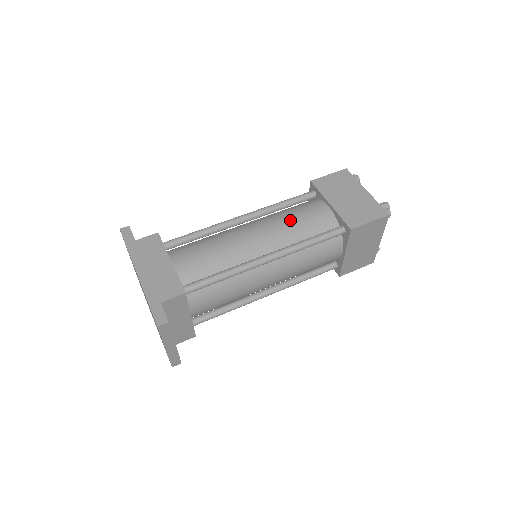
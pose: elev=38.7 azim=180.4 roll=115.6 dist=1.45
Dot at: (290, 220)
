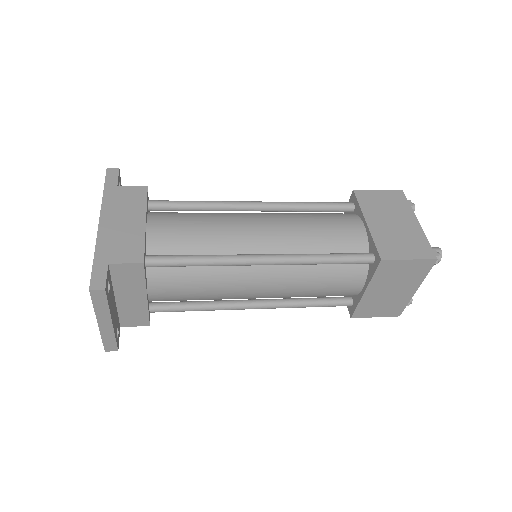
Dot at: (310, 225)
